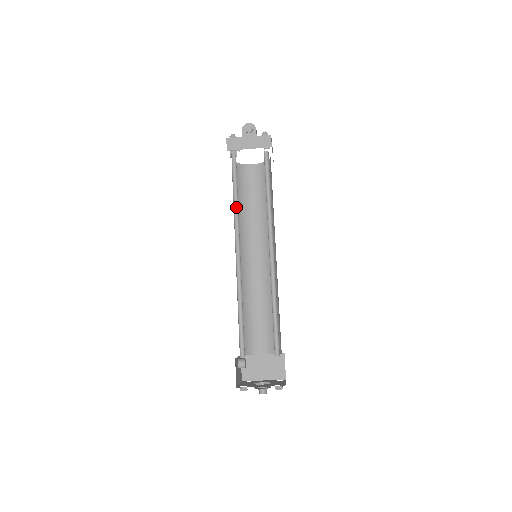
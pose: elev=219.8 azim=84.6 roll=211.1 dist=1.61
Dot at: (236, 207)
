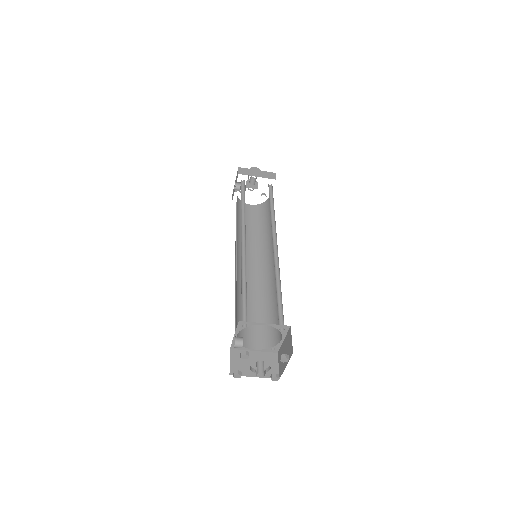
Dot at: (243, 212)
